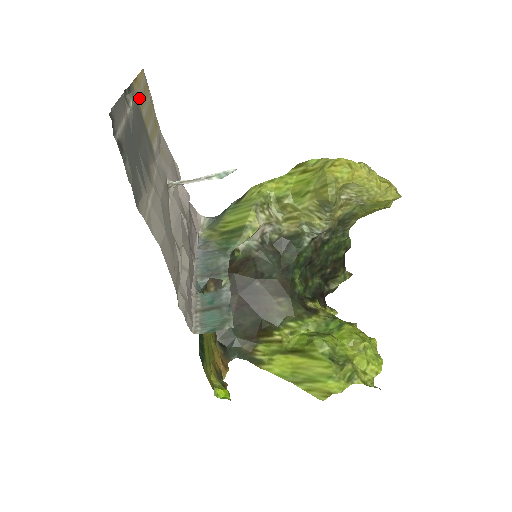
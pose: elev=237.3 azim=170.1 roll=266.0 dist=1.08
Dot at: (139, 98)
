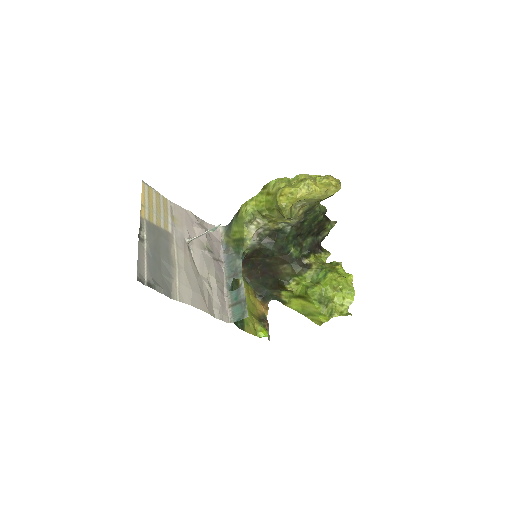
Dot at: (148, 216)
